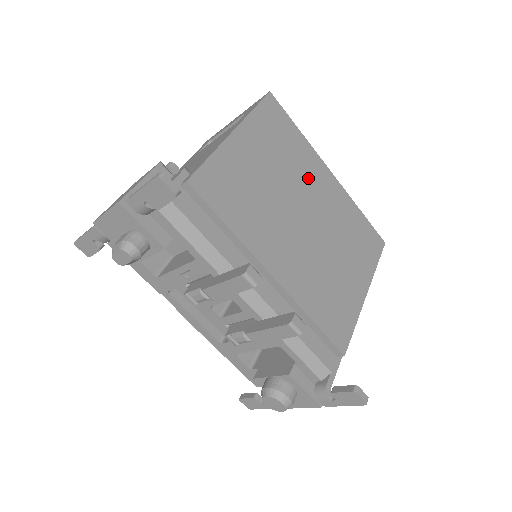
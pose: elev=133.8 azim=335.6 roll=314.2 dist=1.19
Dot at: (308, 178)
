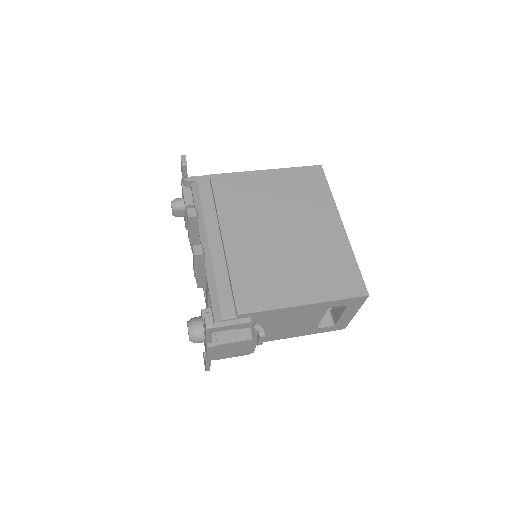
Dot at: (311, 215)
